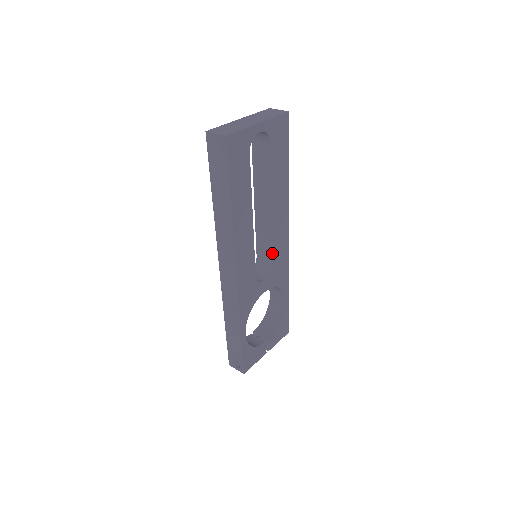
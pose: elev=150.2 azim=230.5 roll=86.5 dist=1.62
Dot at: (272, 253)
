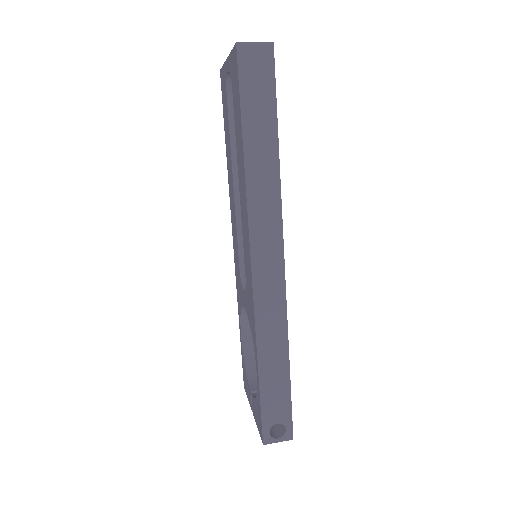
Dot at: occluded
